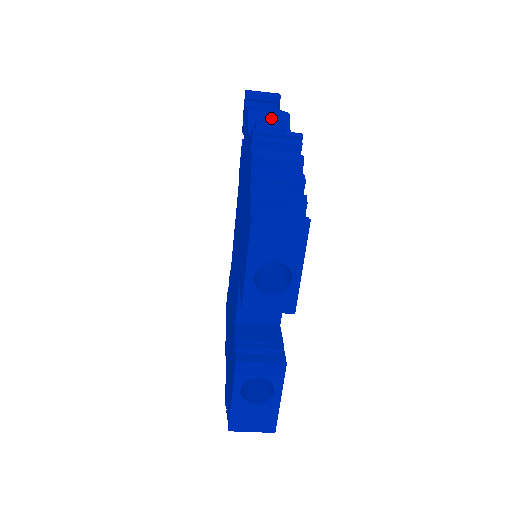
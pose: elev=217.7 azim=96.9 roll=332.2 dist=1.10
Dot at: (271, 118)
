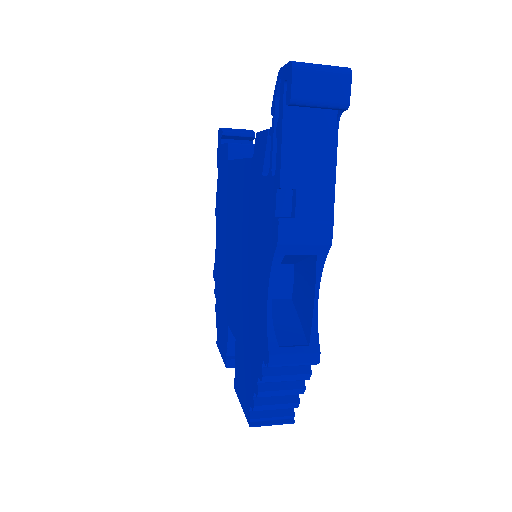
Dot at: (305, 252)
